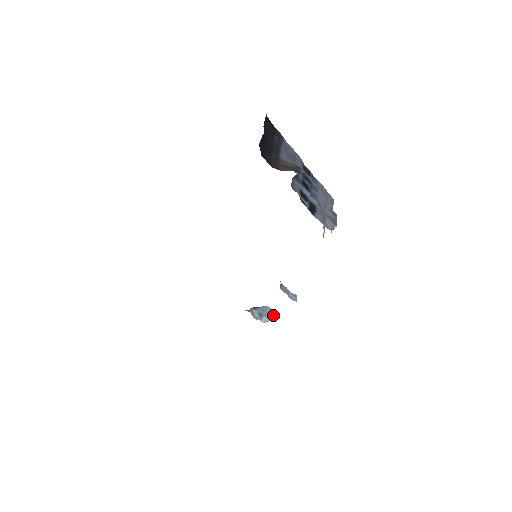
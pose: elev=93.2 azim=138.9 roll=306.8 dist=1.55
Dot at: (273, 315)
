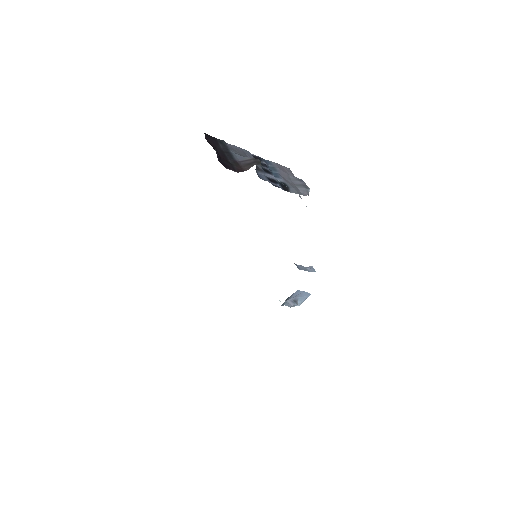
Dot at: (304, 295)
